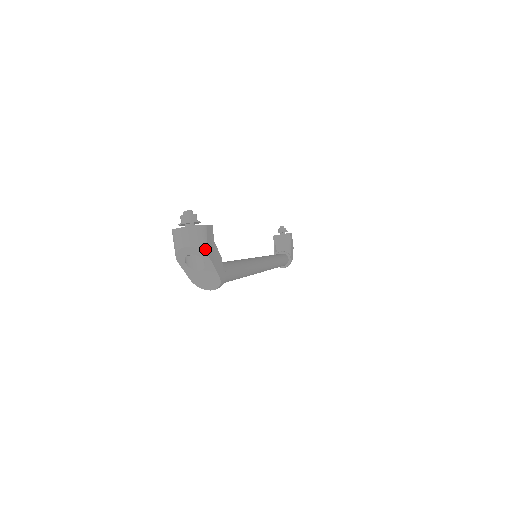
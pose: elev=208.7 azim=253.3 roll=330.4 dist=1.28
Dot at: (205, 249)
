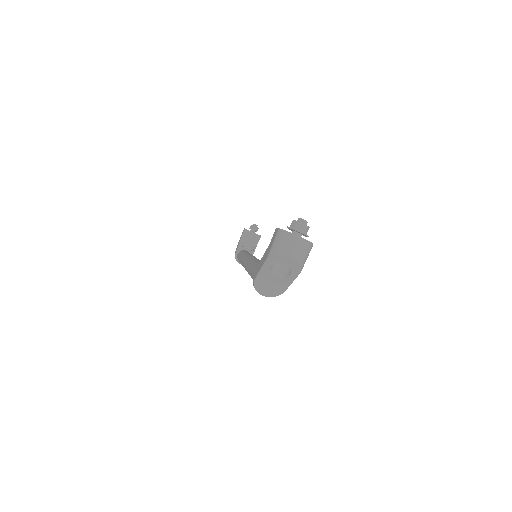
Dot at: (302, 267)
